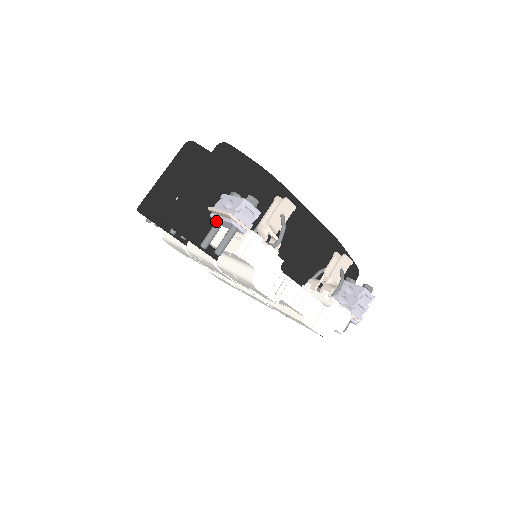
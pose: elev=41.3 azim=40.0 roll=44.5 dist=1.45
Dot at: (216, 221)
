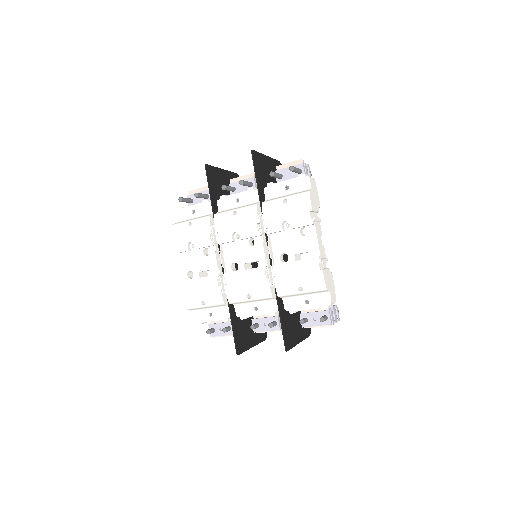
Dot at: occluded
